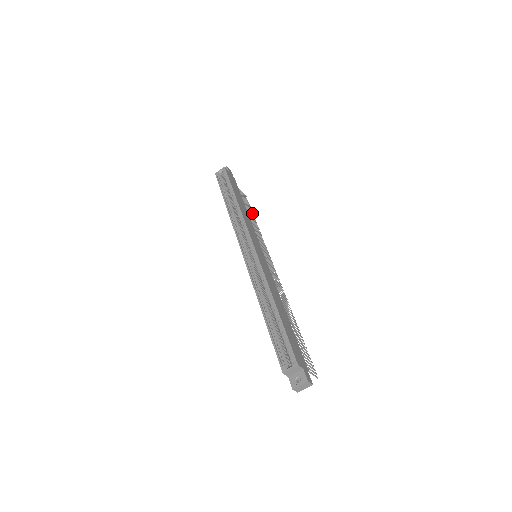
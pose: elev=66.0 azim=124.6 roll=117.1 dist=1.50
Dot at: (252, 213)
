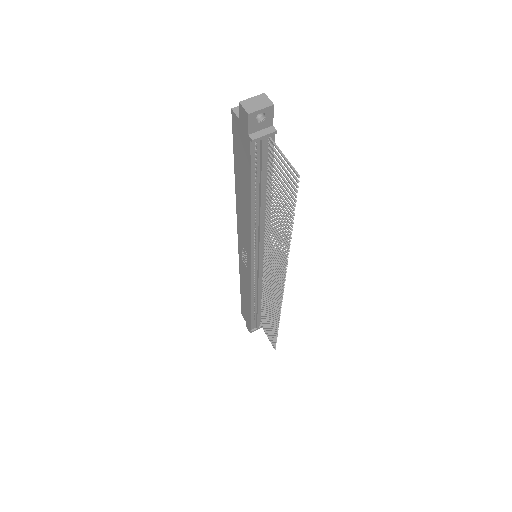
Dot at: (275, 333)
